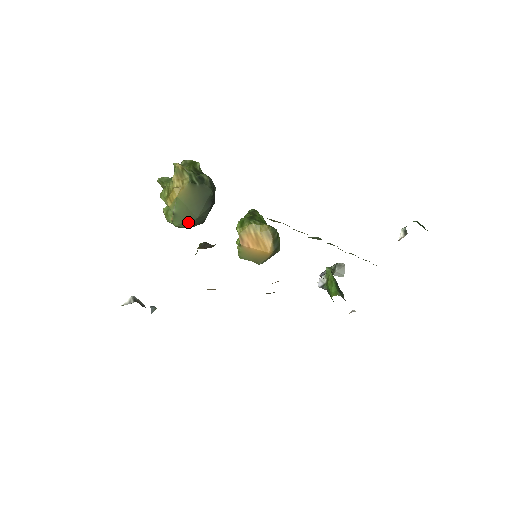
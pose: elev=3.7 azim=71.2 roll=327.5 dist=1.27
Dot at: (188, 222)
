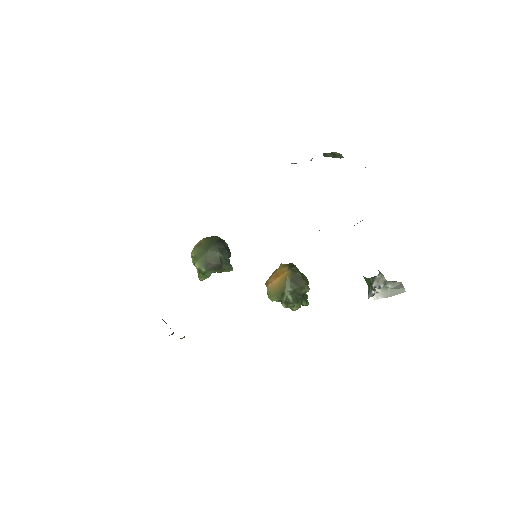
Dot at: (203, 257)
